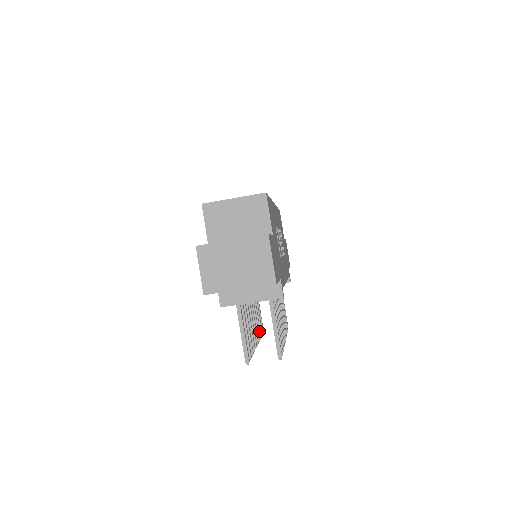
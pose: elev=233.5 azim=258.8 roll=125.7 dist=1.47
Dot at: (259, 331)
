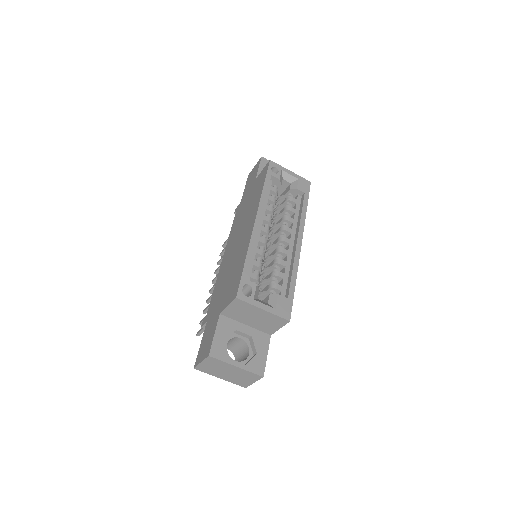
Dot at: occluded
